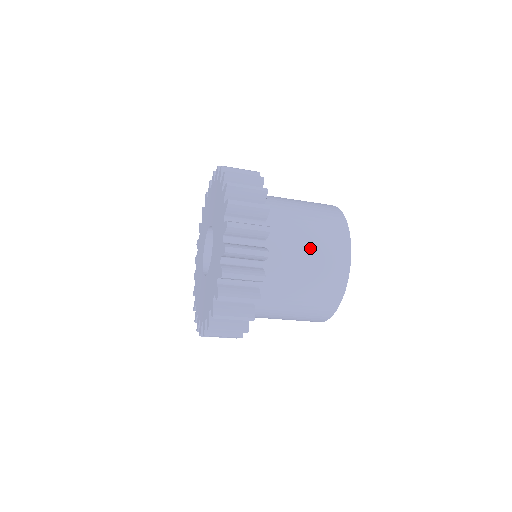
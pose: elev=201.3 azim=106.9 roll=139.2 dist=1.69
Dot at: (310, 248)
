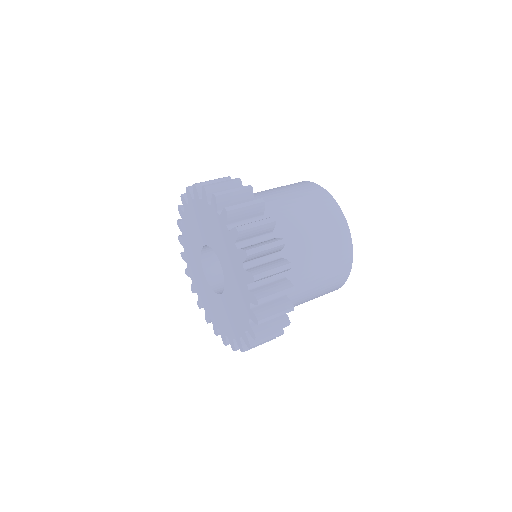
Dot at: (318, 284)
